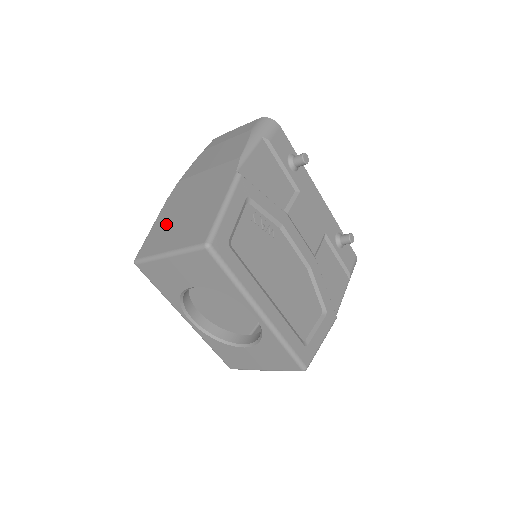
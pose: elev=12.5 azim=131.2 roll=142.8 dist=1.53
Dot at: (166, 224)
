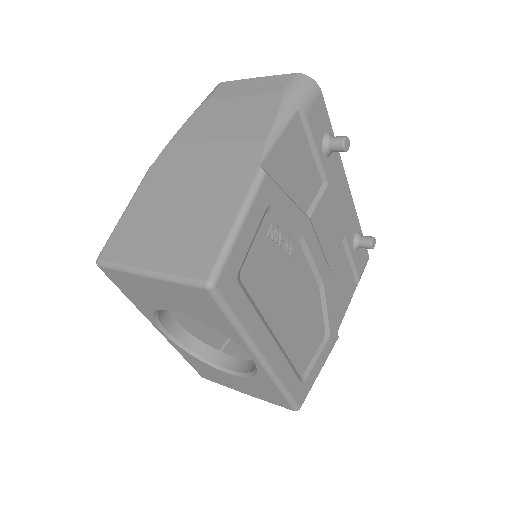
Dot at: (146, 216)
